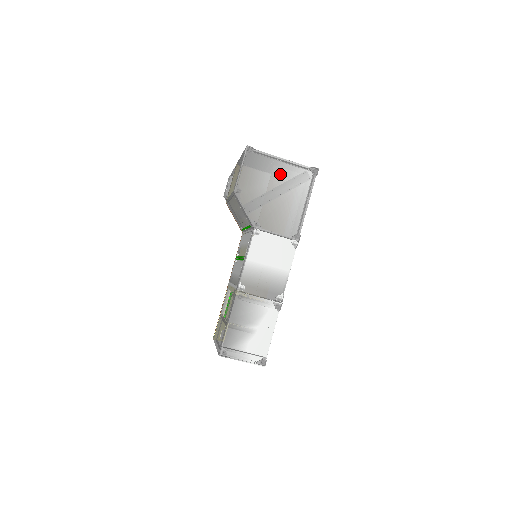
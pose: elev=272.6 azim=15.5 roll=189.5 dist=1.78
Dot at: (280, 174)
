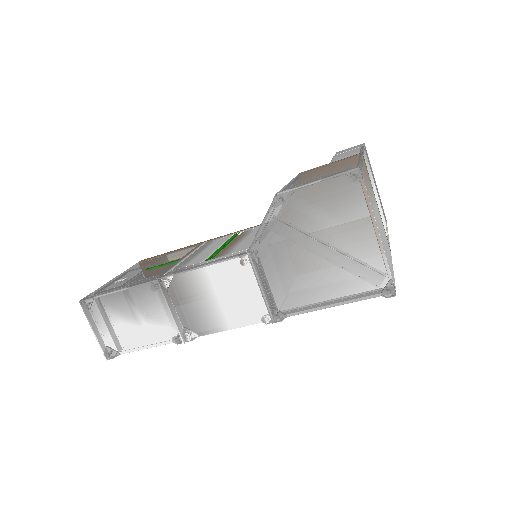
Dot at: (355, 240)
